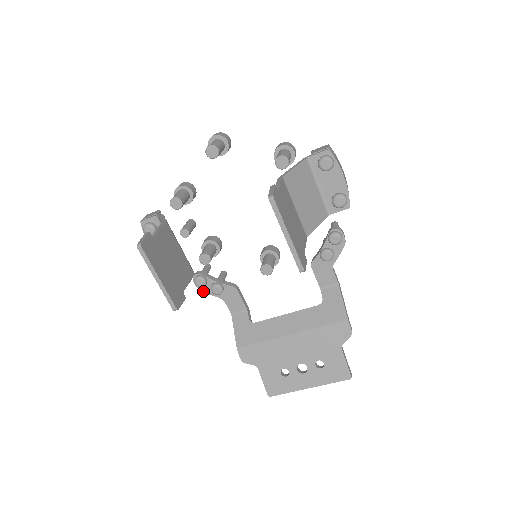
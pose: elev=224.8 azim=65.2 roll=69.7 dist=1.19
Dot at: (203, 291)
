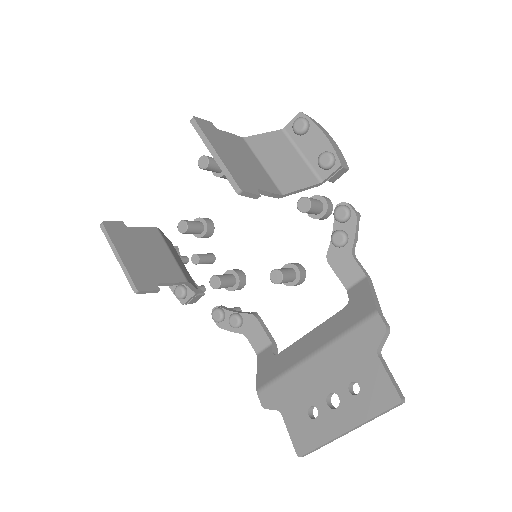
Dot at: (223, 328)
